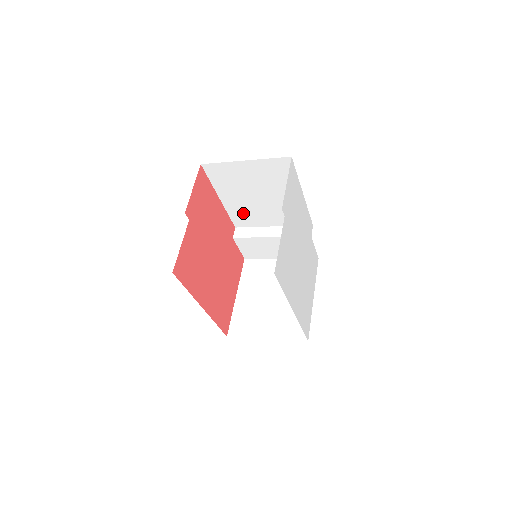
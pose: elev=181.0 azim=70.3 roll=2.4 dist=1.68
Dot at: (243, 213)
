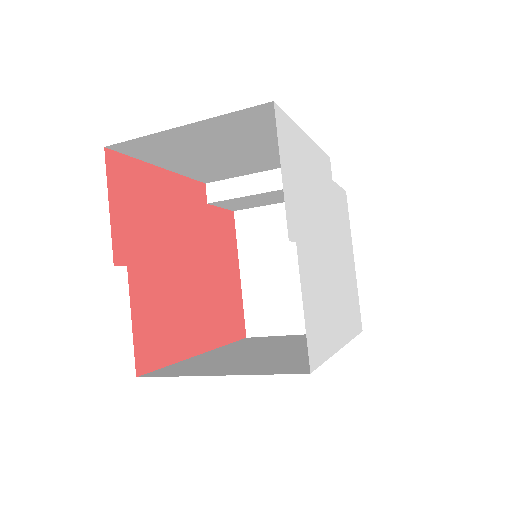
Dot at: (210, 171)
